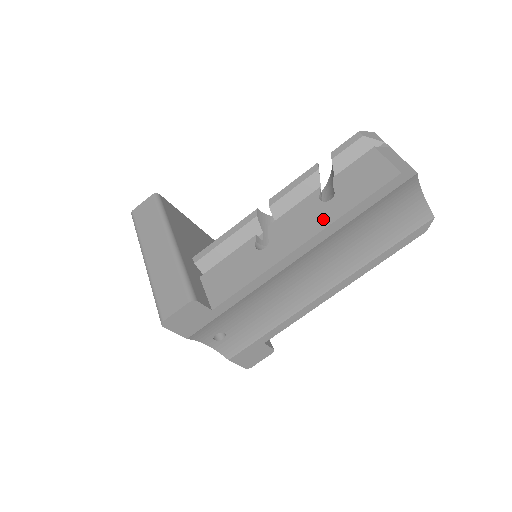
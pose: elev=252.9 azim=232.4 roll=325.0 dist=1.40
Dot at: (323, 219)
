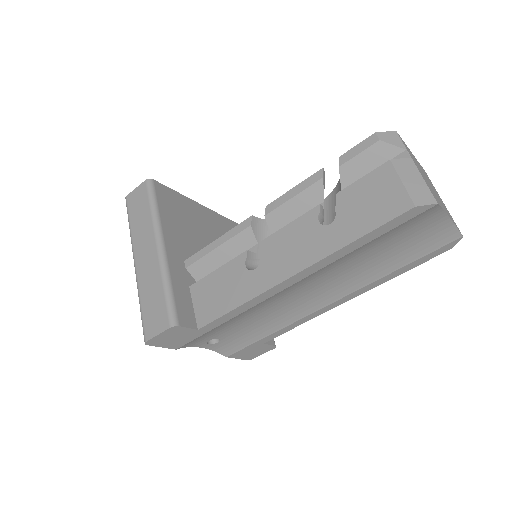
Dot at: (318, 248)
